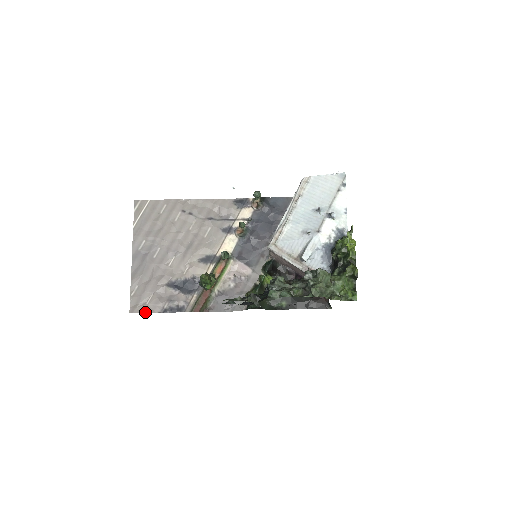
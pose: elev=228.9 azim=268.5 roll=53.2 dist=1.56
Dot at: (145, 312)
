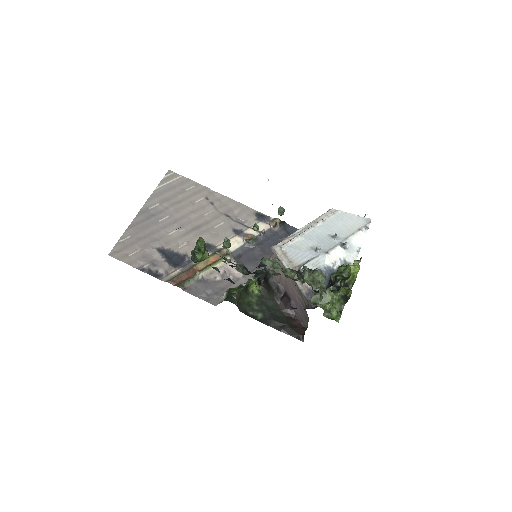
Dot at: (123, 261)
